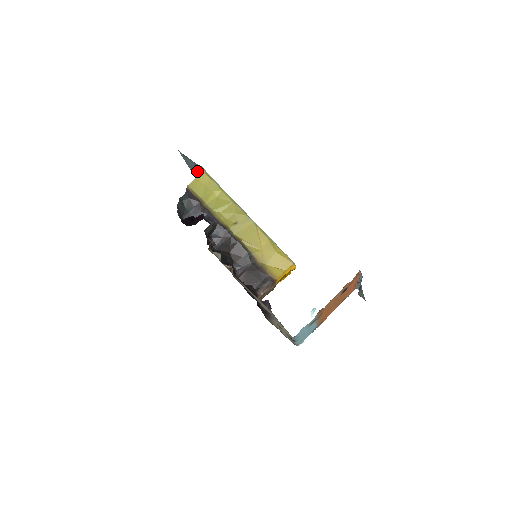
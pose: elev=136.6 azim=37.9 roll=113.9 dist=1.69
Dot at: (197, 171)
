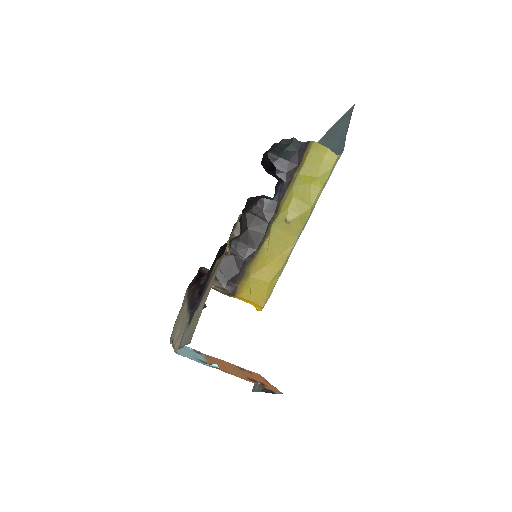
Dot at: (336, 138)
